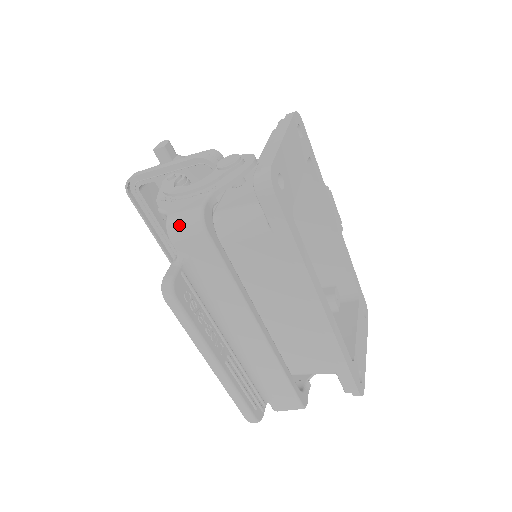
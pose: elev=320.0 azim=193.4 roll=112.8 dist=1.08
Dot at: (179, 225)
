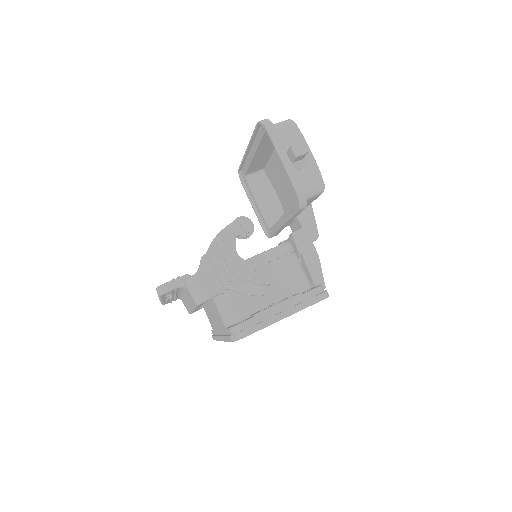
Dot at: (192, 288)
